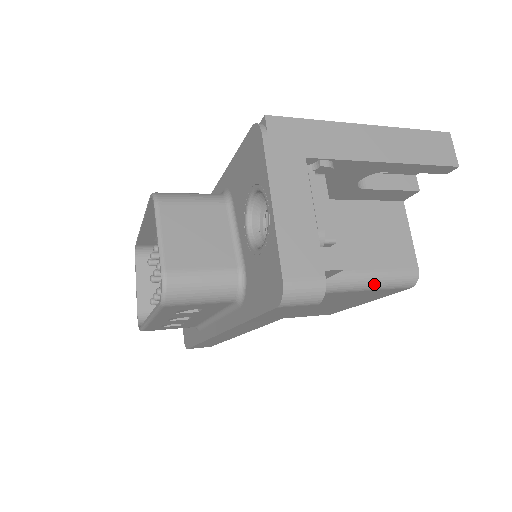
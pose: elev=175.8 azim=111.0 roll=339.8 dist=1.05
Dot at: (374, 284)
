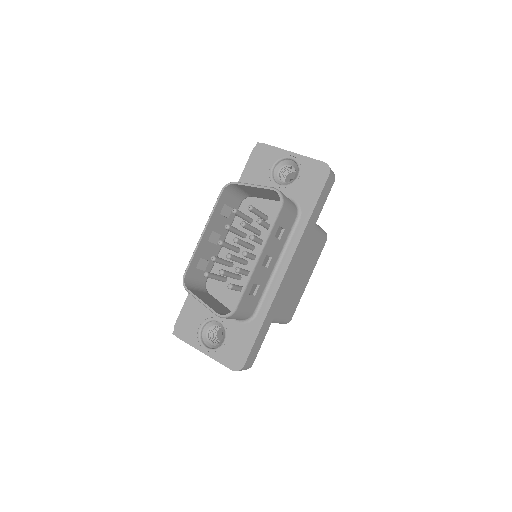
Dot at: (320, 229)
